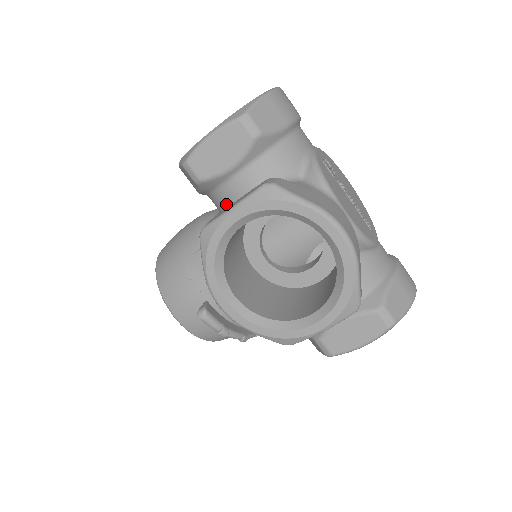
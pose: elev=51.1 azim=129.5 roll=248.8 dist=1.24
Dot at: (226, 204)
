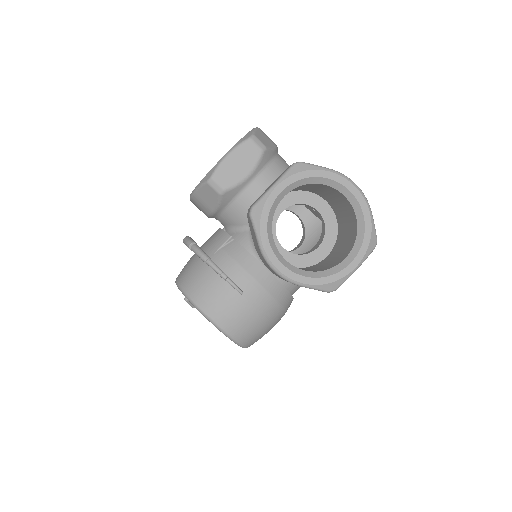
Dot at: occluded
